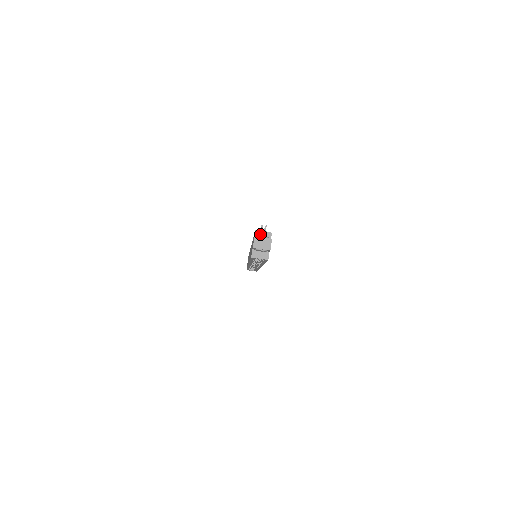
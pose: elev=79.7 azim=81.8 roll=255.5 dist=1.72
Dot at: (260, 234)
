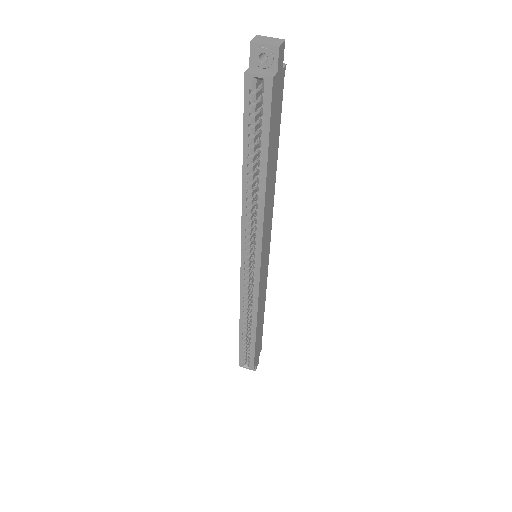
Dot at: occluded
